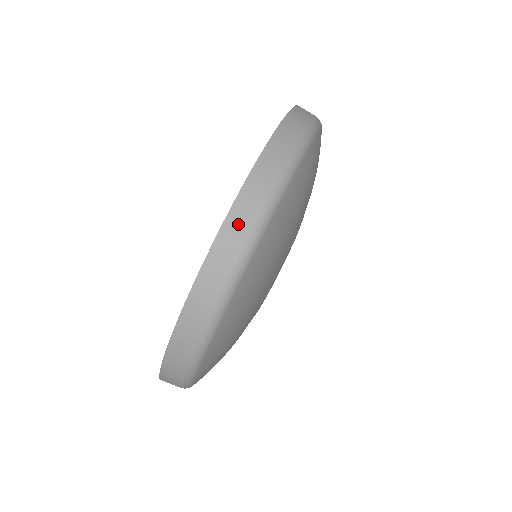
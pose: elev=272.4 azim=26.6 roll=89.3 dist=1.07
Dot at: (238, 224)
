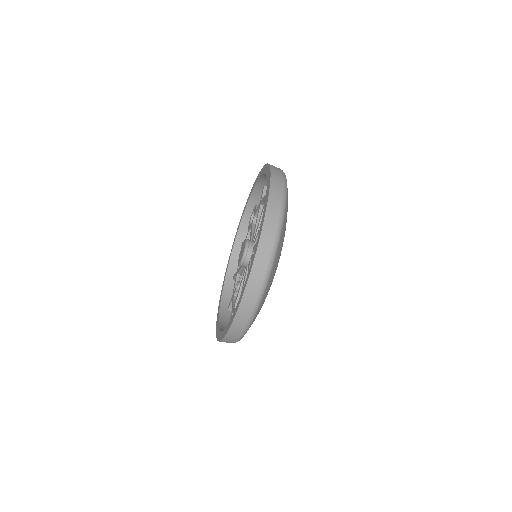
Dot at: (243, 314)
